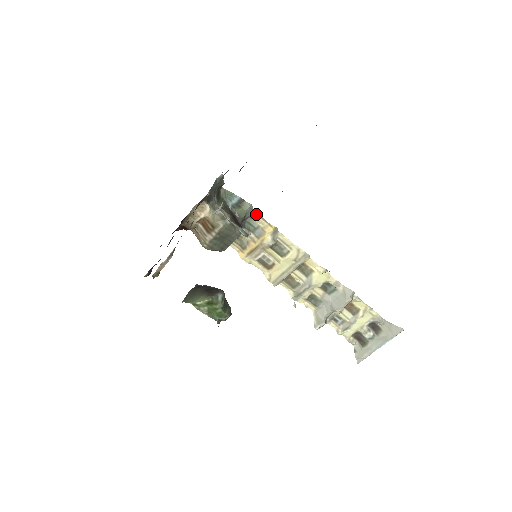
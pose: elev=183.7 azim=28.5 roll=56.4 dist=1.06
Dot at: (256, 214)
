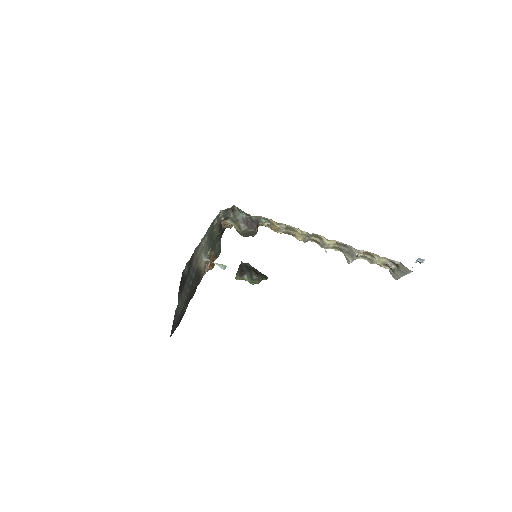
Dot at: (261, 216)
